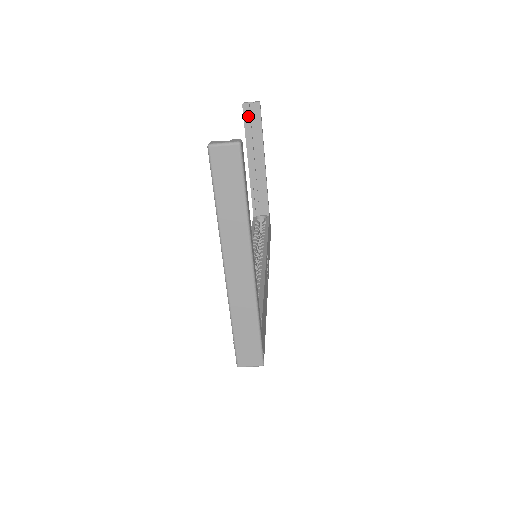
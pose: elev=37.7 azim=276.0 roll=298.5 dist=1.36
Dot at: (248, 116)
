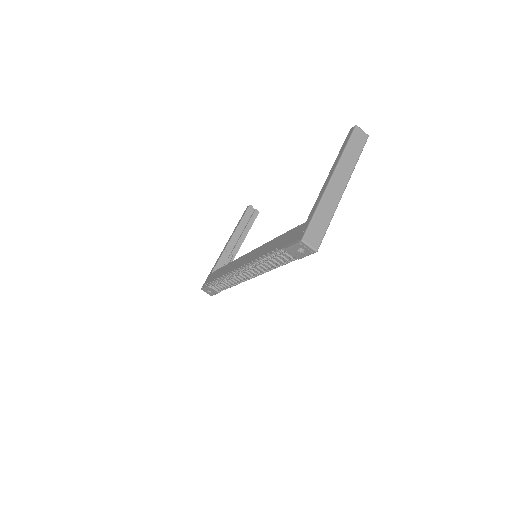
Dot at: (249, 213)
